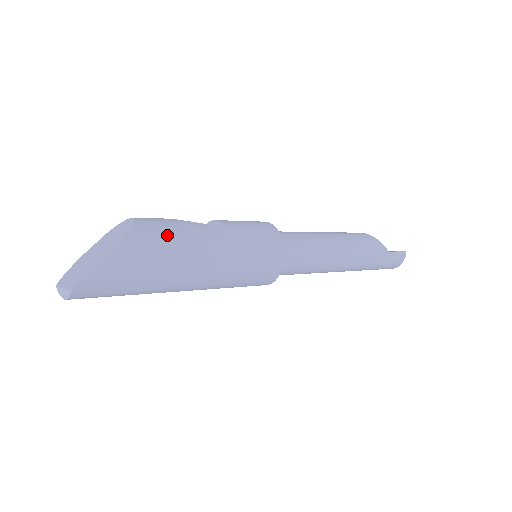
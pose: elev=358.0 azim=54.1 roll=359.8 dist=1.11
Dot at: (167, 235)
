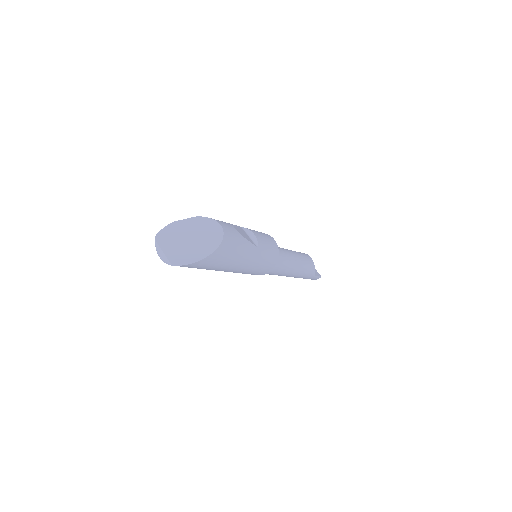
Dot at: (234, 251)
